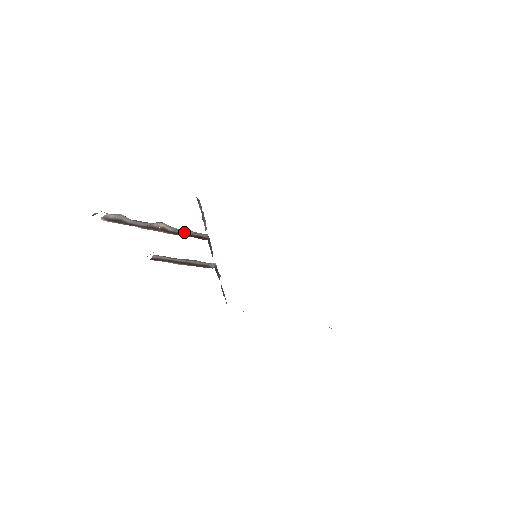
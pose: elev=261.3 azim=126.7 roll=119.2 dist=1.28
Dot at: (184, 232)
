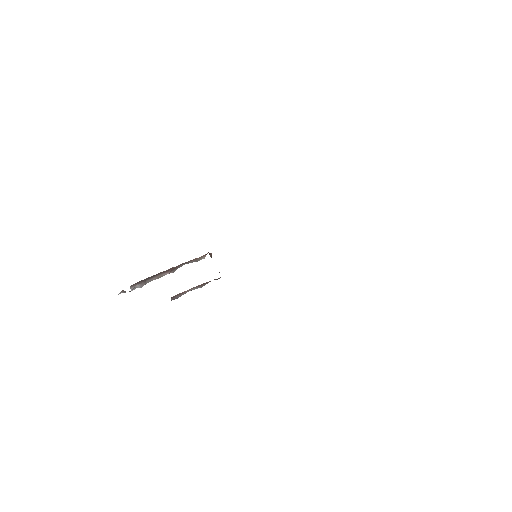
Dot at: occluded
